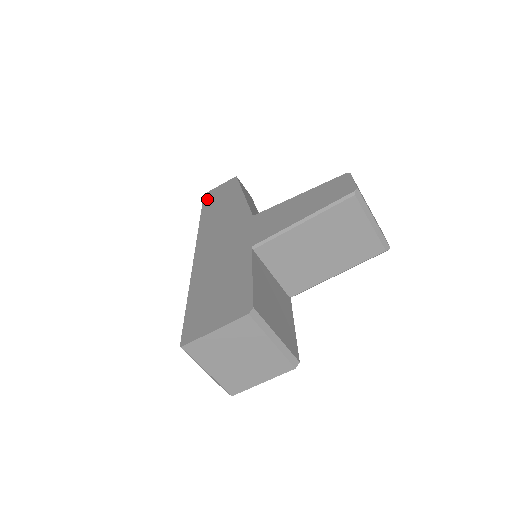
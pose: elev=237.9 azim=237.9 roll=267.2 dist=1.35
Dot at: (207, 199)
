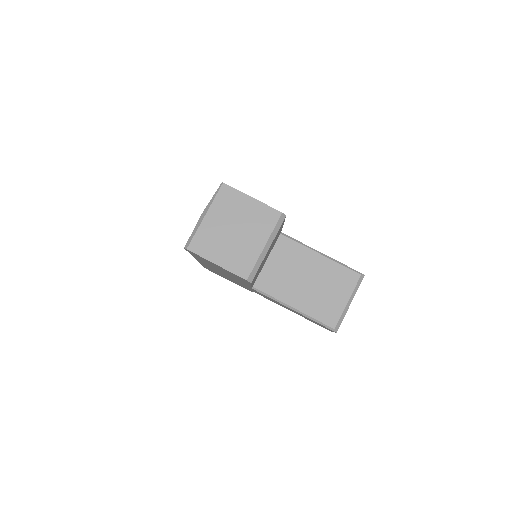
Dot at: occluded
